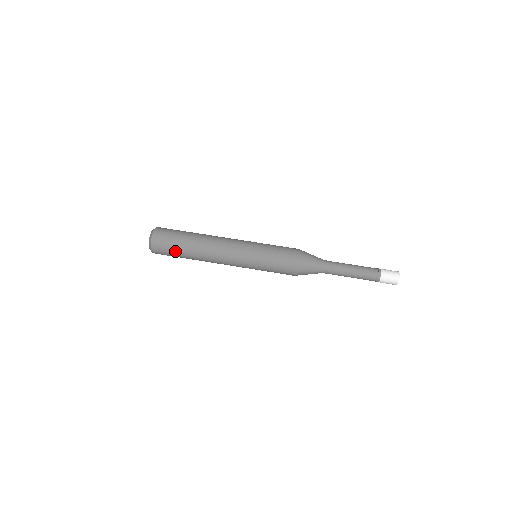
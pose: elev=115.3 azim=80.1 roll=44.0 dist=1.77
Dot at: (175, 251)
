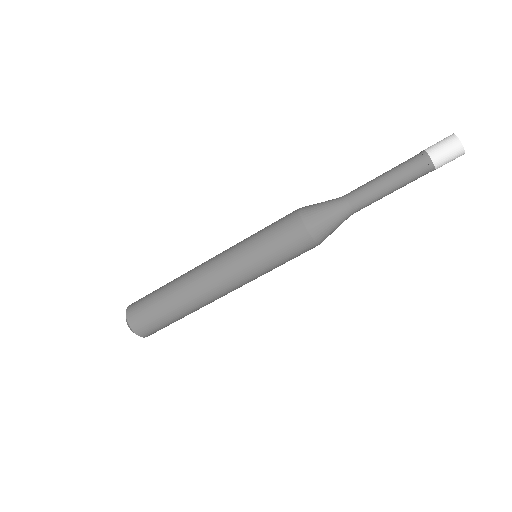
Dot at: occluded
